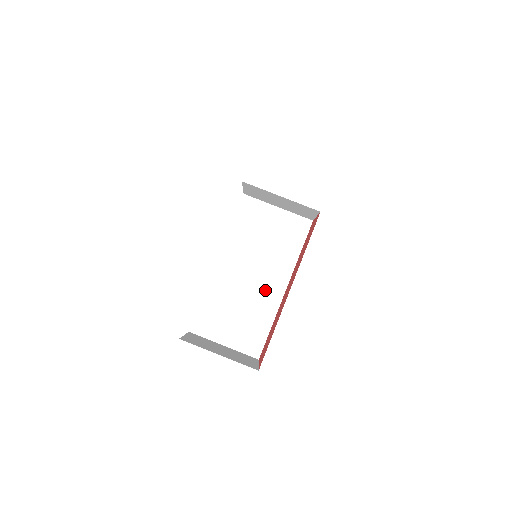
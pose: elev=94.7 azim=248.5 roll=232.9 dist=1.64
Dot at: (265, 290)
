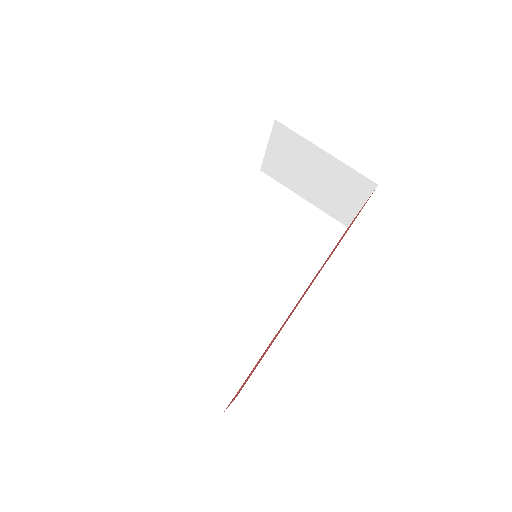
Dot at: (260, 302)
